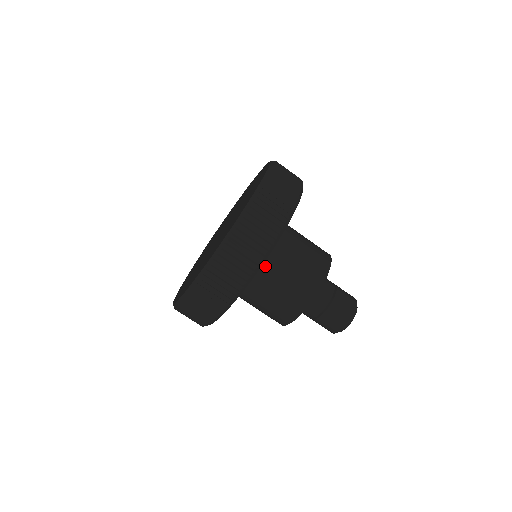
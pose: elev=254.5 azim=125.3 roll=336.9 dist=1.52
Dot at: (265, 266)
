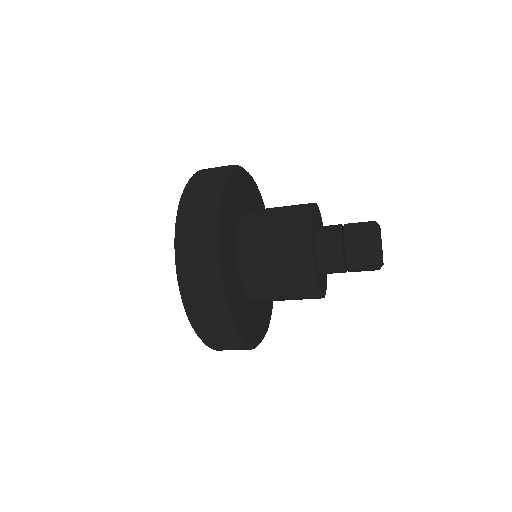
Dot at: occluded
